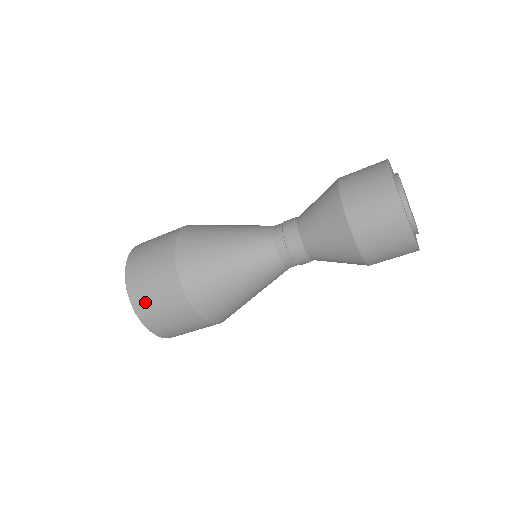
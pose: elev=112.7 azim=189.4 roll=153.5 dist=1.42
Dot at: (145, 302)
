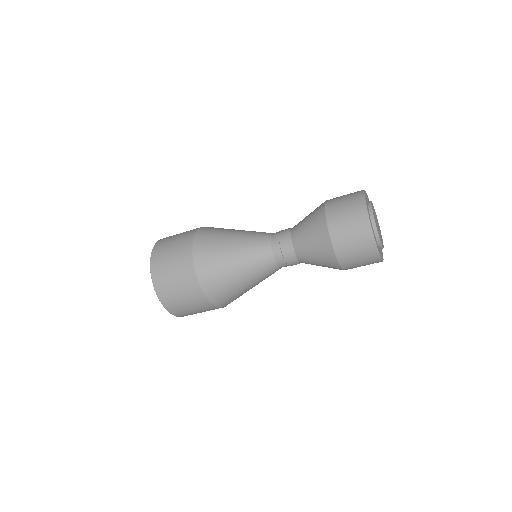
Dot at: (181, 311)
